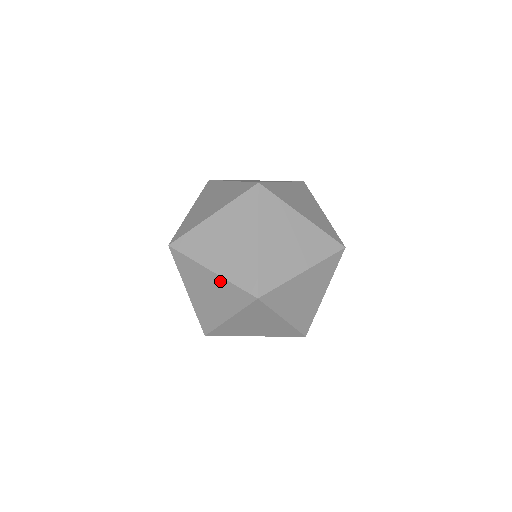
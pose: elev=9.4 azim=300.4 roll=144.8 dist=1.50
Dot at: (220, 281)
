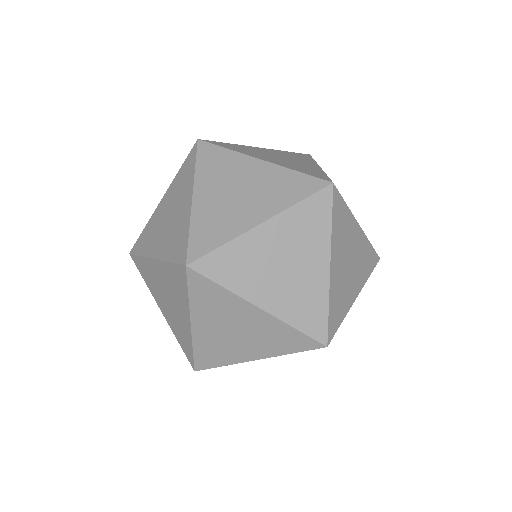
Dot at: (272, 170)
